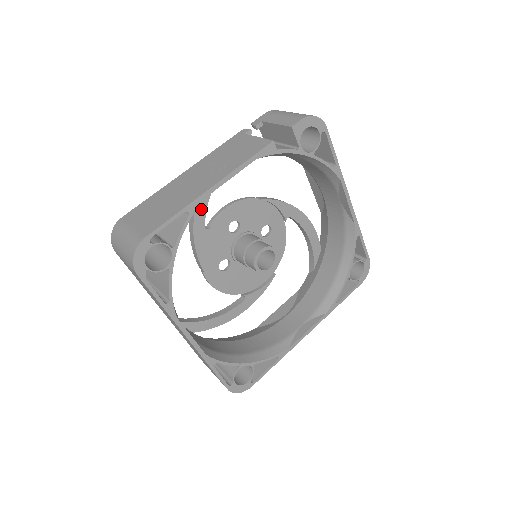
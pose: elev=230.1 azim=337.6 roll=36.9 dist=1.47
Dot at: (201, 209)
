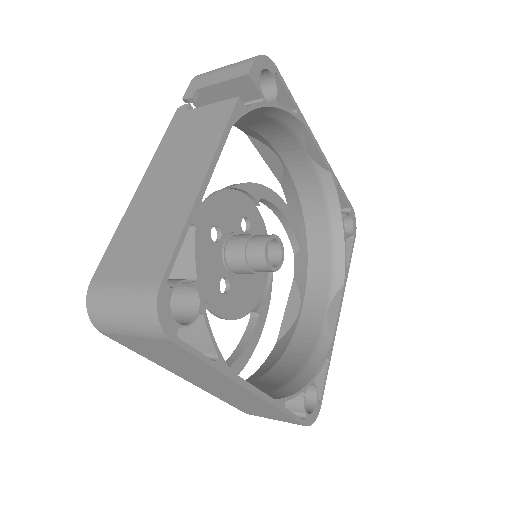
Dot at: occluded
